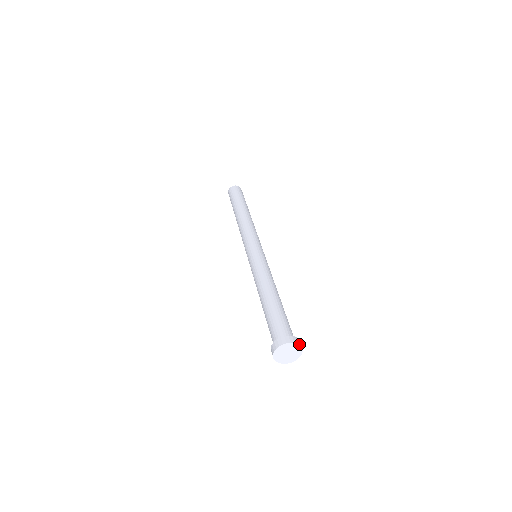
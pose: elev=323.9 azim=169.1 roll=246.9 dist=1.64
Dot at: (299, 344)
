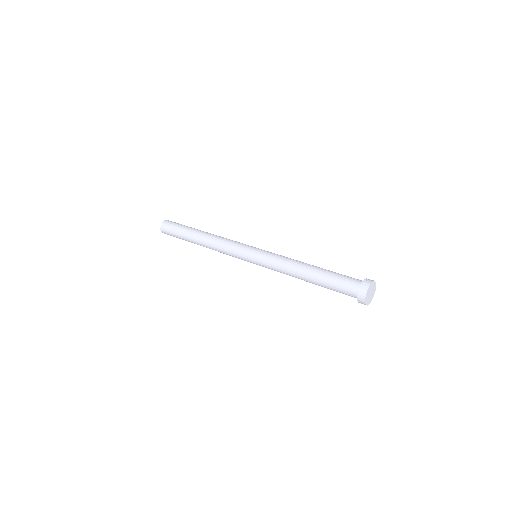
Dot at: (374, 281)
